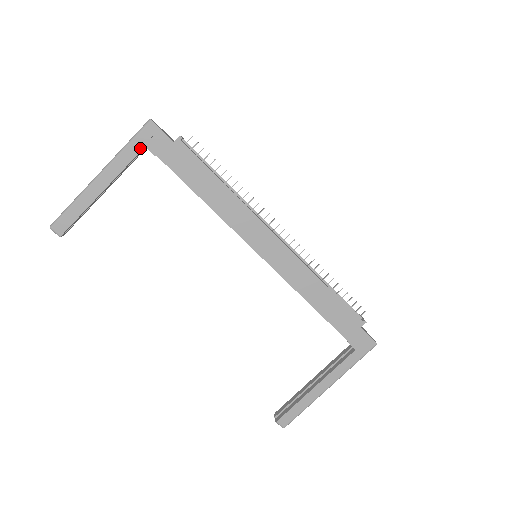
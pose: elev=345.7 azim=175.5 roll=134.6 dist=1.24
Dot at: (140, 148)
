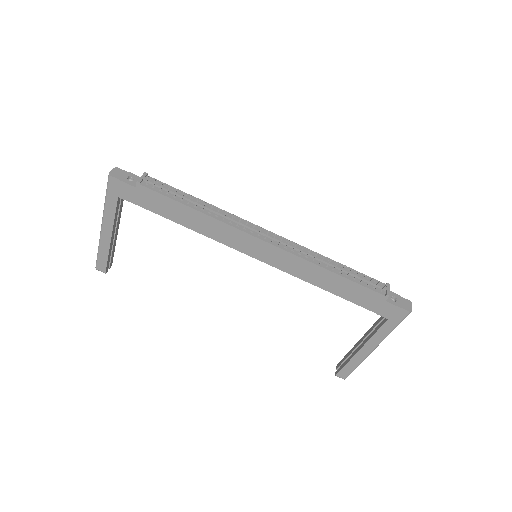
Dot at: (115, 199)
